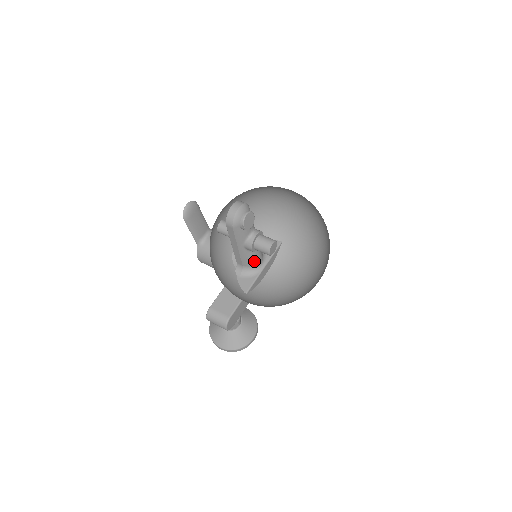
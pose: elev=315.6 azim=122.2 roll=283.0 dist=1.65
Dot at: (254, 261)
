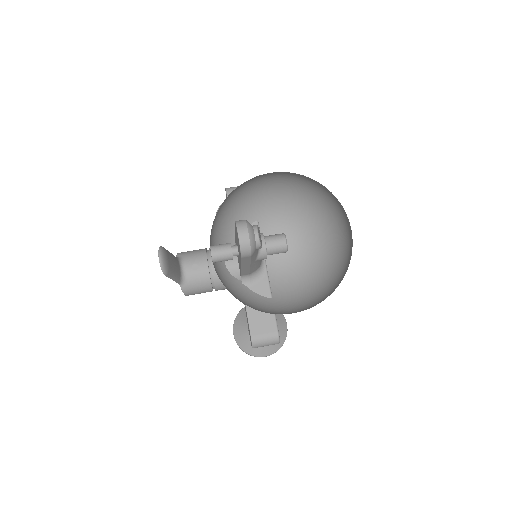
Dot at: (259, 263)
